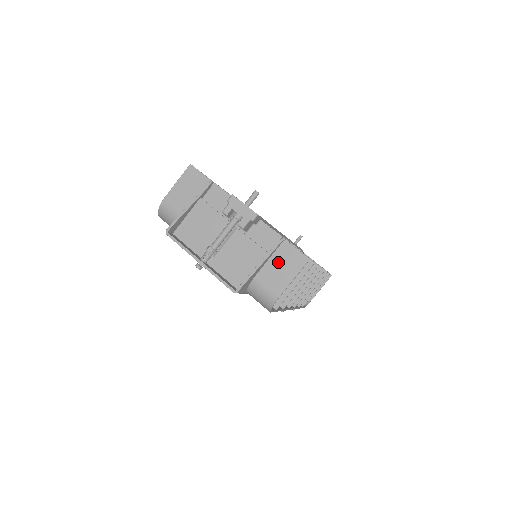
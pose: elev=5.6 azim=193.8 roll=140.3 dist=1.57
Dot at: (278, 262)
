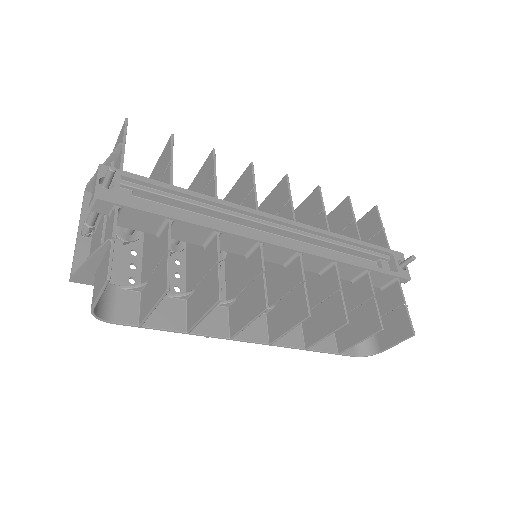
Dot at: (102, 267)
